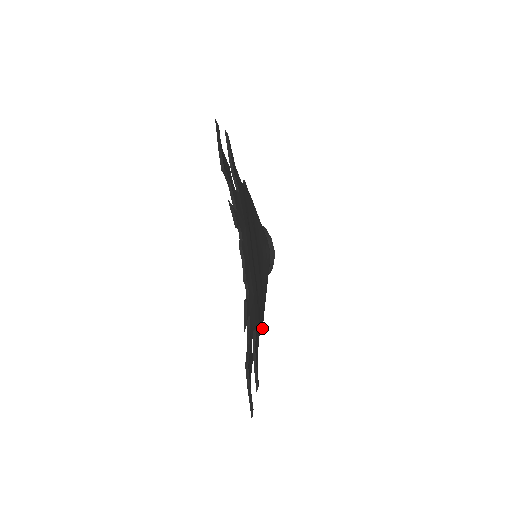
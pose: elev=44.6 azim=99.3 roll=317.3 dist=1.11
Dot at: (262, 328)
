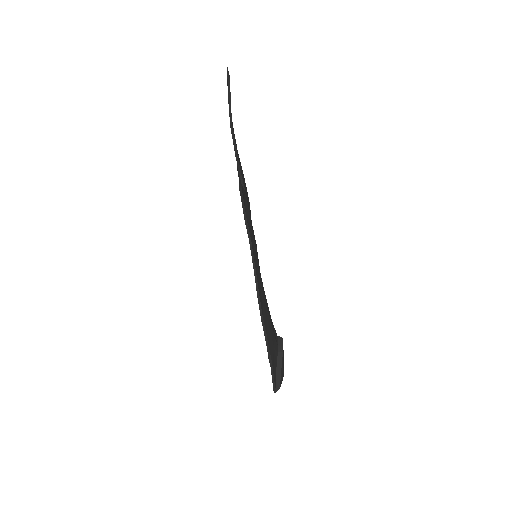
Dot at: (258, 291)
